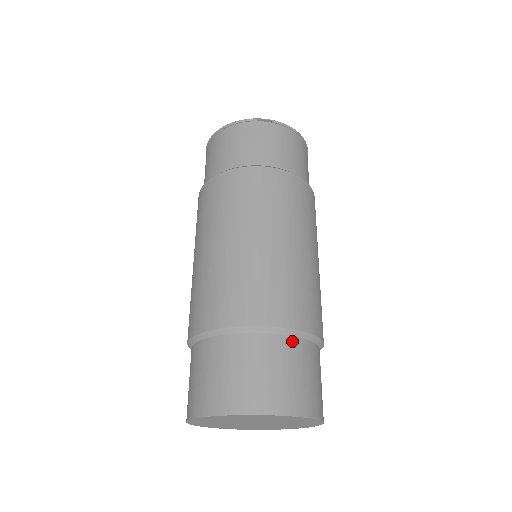
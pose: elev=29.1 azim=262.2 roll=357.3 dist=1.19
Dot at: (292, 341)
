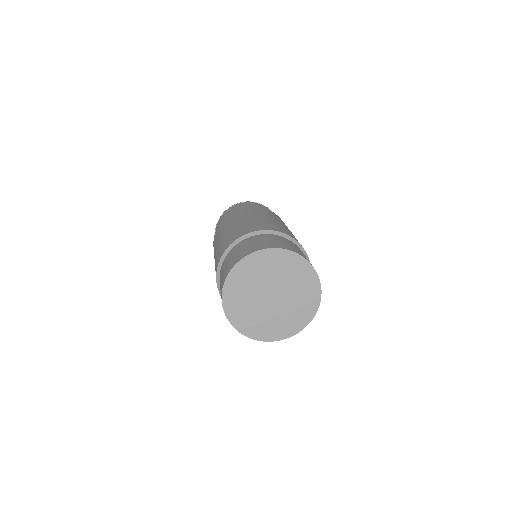
Dot at: occluded
